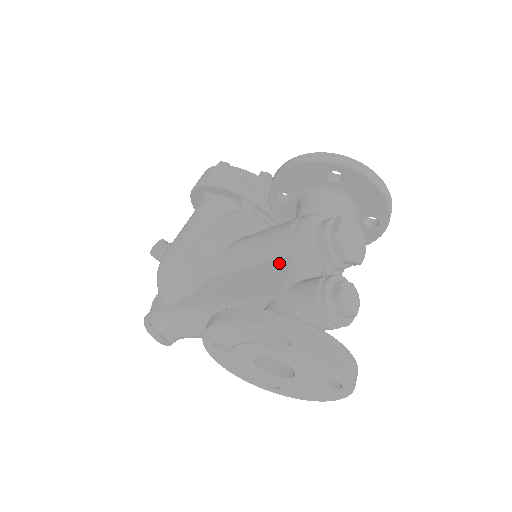
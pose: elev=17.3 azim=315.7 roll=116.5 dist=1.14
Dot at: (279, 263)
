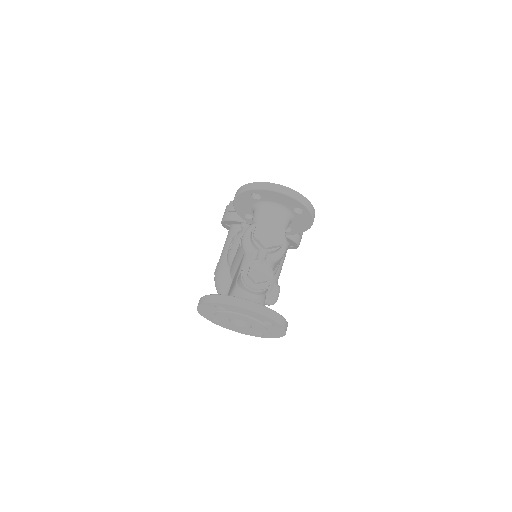
Dot at: (241, 261)
